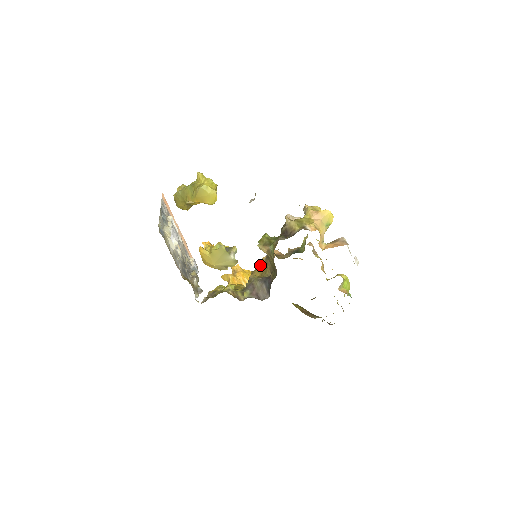
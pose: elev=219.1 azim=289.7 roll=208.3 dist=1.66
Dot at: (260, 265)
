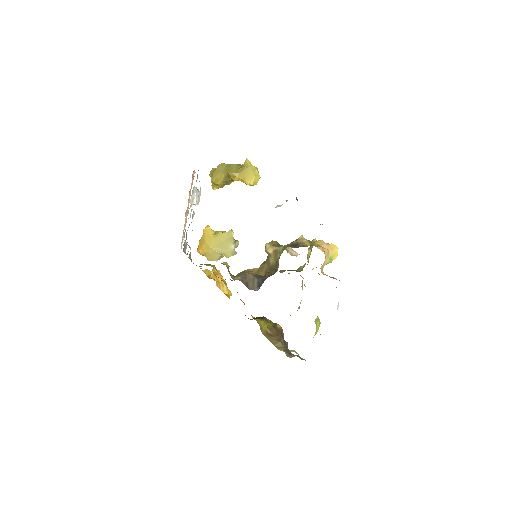
Dot at: (250, 271)
